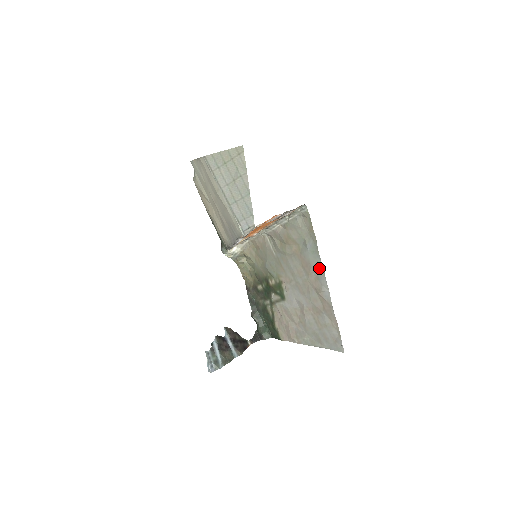
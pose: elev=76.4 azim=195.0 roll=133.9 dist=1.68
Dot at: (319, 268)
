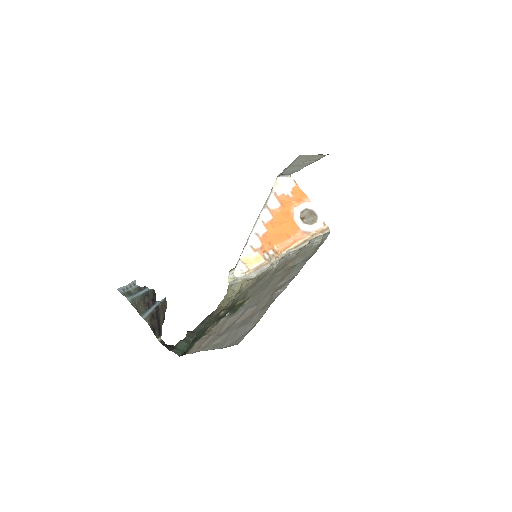
Dot at: (295, 274)
